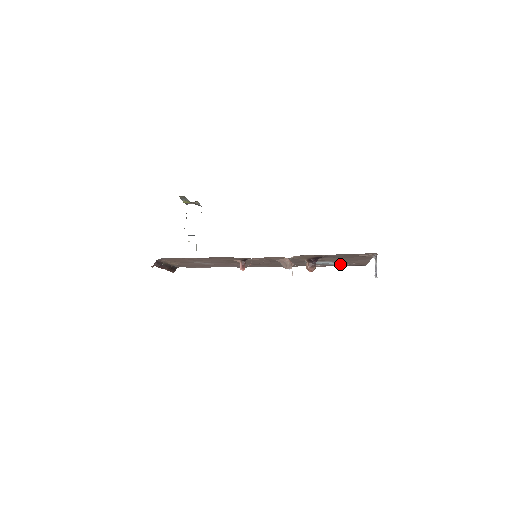
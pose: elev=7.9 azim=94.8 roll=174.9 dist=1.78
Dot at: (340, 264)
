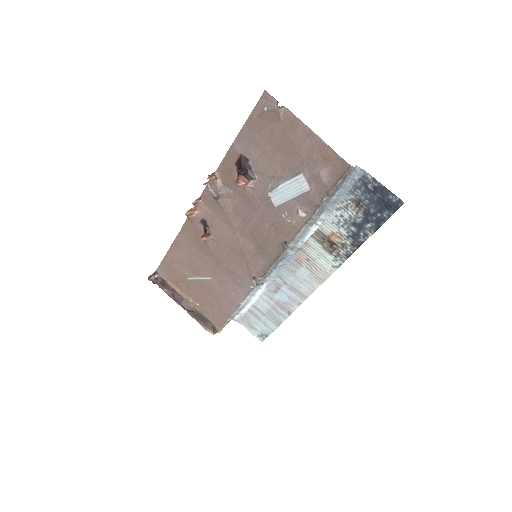
Dot at: (316, 187)
